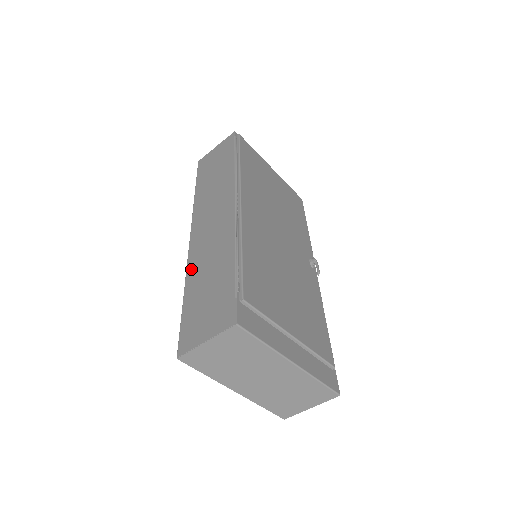
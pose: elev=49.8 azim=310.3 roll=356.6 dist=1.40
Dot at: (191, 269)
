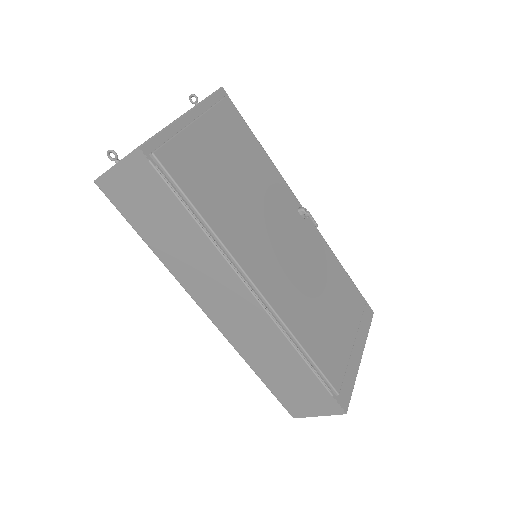
Dot at: (245, 354)
